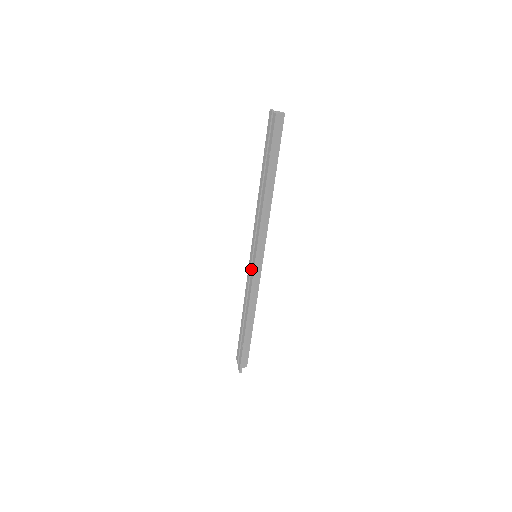
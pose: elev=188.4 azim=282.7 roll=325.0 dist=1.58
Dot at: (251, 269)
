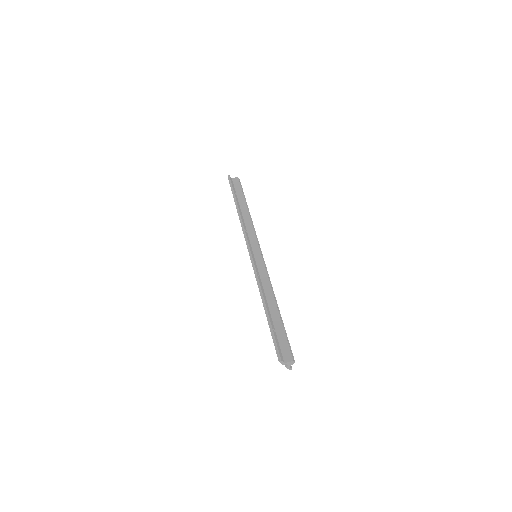
Dot at: occluded
